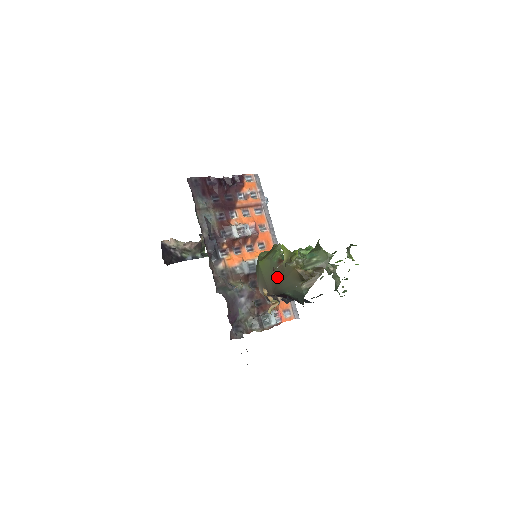
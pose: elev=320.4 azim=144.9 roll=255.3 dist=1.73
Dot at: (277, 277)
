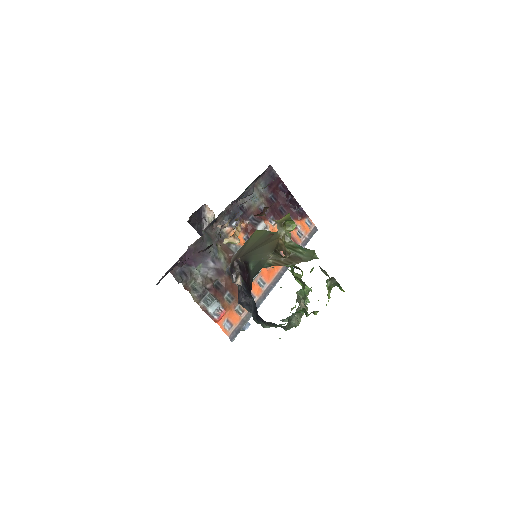
Dot at: (258, 245)
